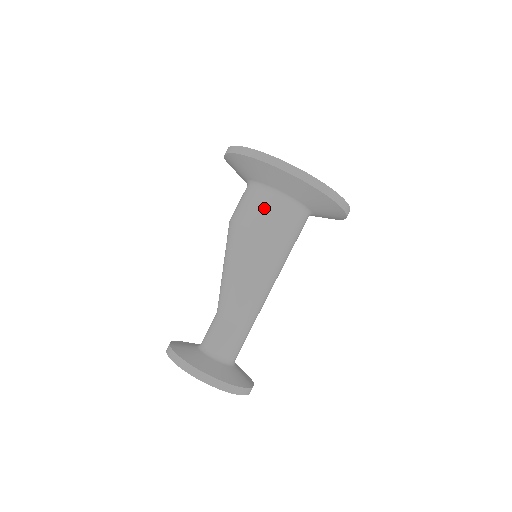
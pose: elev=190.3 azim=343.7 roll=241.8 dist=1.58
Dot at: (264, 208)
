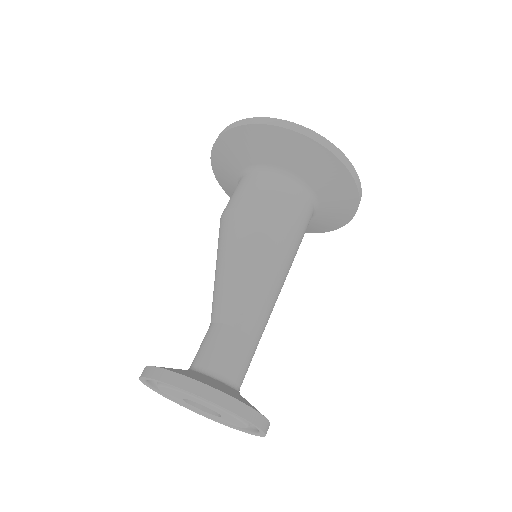
Dot at: (267, 187)
